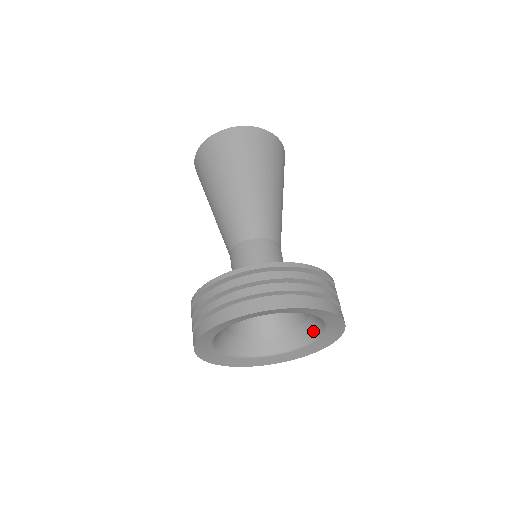
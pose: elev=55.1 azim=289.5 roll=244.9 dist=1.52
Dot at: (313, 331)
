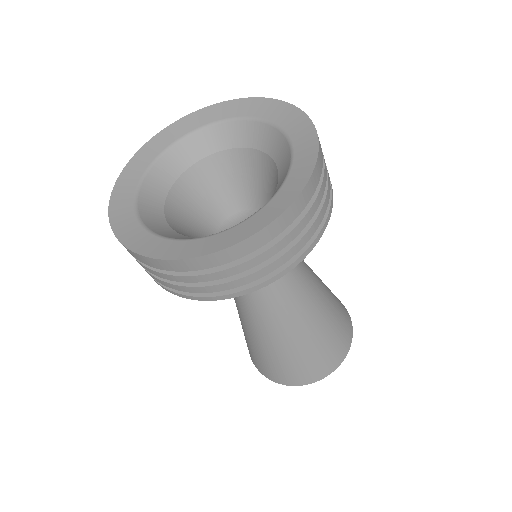
Dot at: (282, 150)
